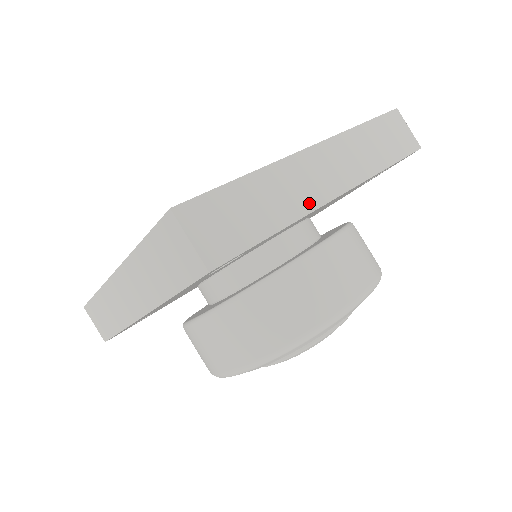
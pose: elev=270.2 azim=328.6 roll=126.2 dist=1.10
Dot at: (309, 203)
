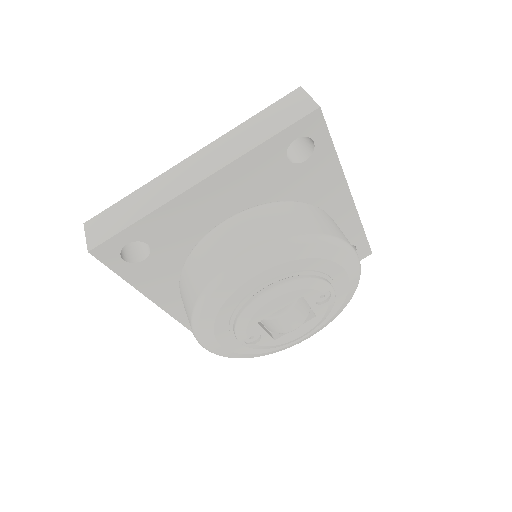
Dot at: occluded
